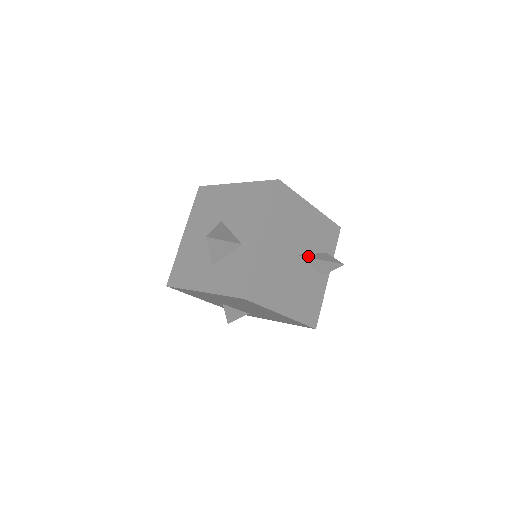
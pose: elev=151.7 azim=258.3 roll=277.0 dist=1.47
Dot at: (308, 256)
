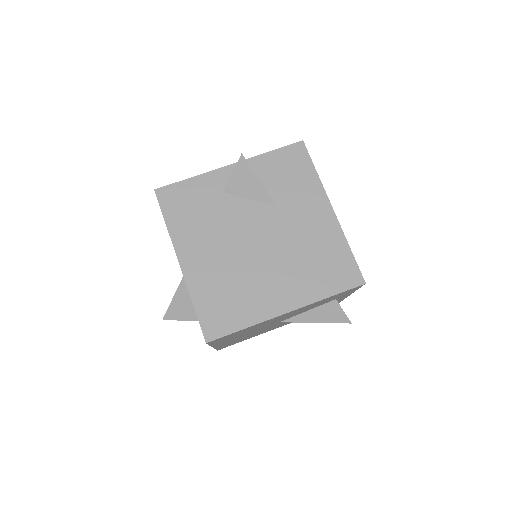
Dot at: (295, 320)
